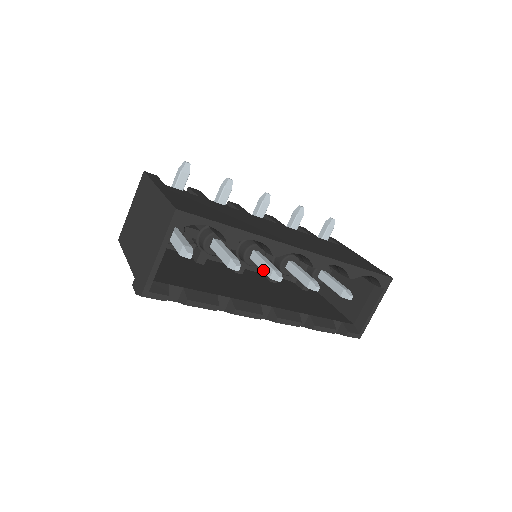
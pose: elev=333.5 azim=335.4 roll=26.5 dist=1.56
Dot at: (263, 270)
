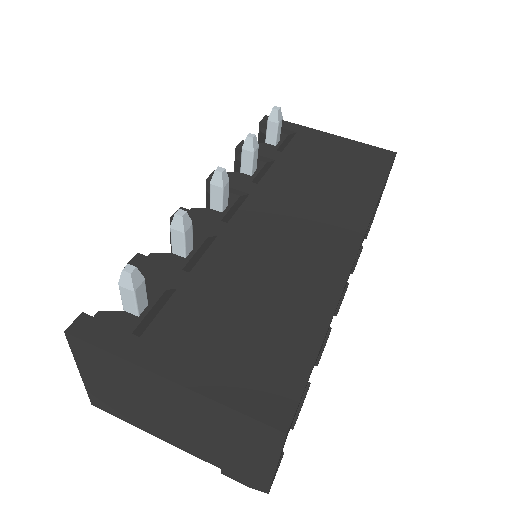
Dot at: occluded
